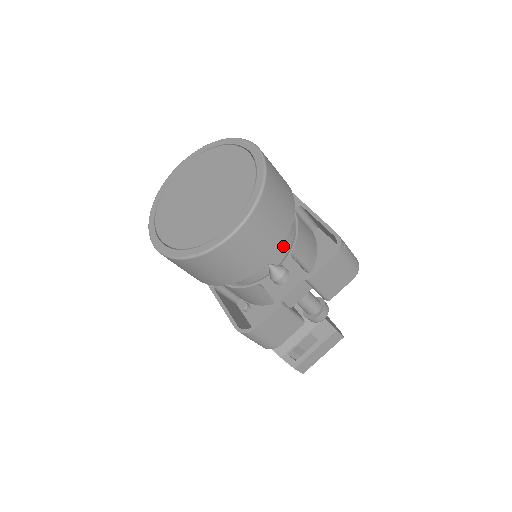
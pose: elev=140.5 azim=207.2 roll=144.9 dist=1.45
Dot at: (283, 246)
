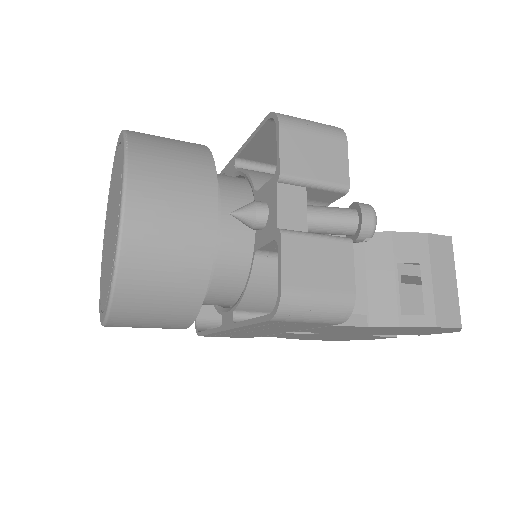
Dot at: (241, 195)
